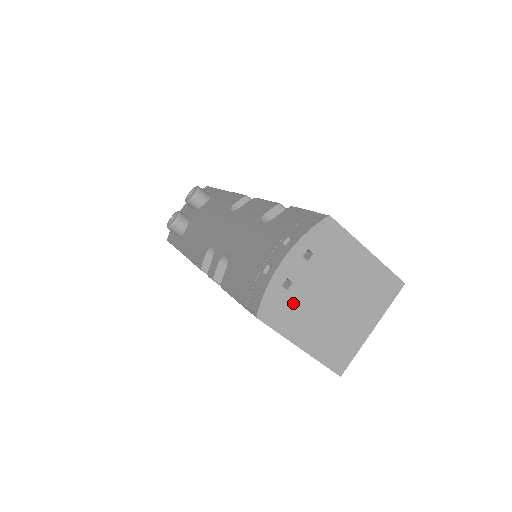
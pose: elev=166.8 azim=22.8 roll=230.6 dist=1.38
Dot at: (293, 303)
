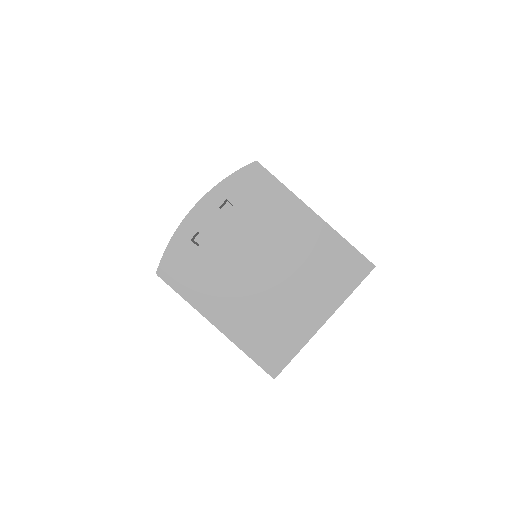
Dot at: (205, 264)
